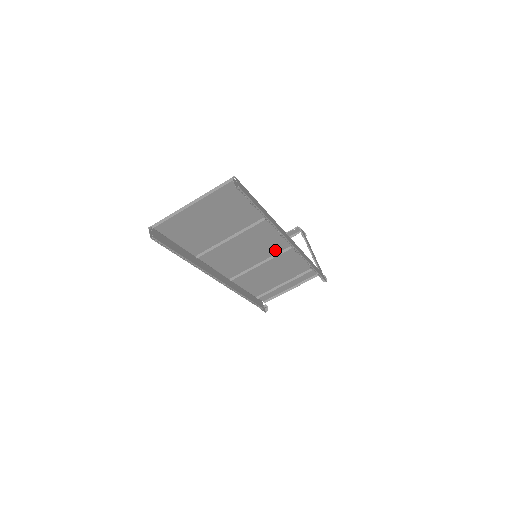
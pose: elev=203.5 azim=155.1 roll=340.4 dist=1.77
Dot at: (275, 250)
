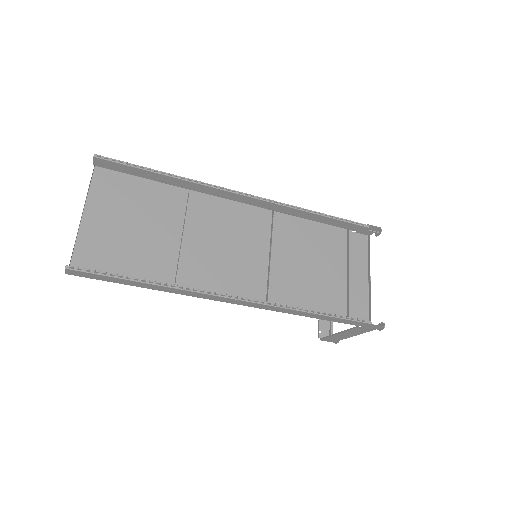
Dot at: (262, 231)
